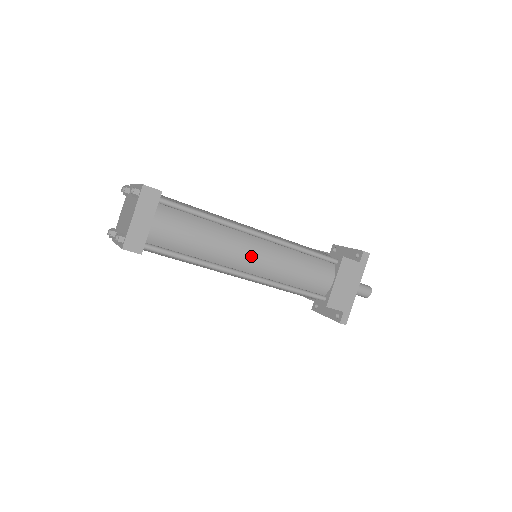
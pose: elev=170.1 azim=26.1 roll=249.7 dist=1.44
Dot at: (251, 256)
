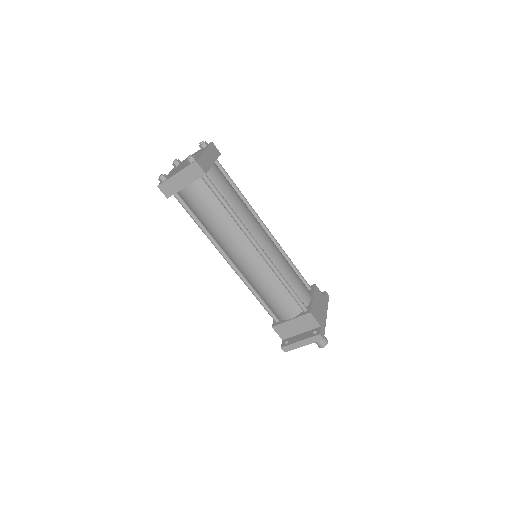
Dot at: (265, 236)
